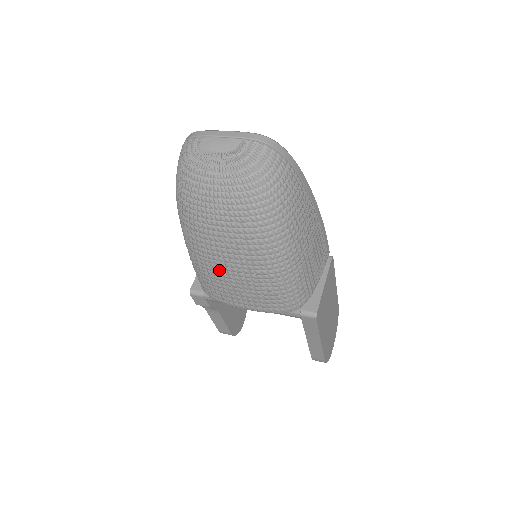
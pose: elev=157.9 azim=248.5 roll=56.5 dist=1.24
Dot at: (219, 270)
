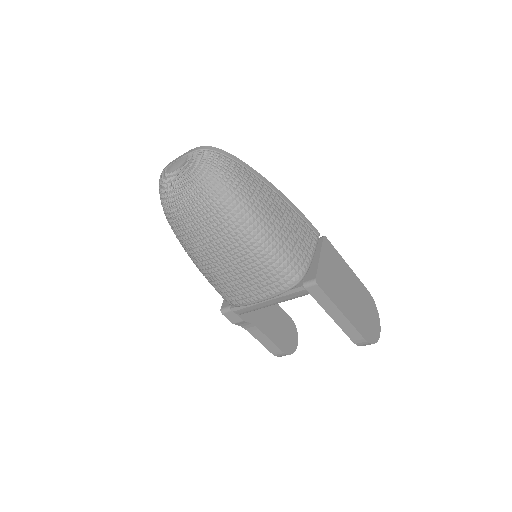
Dot at: (218, 268)
